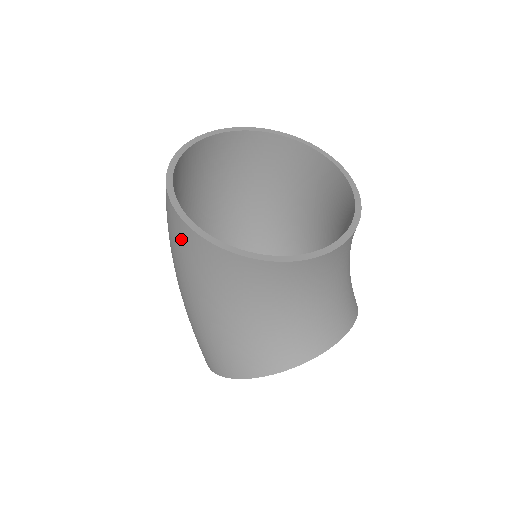
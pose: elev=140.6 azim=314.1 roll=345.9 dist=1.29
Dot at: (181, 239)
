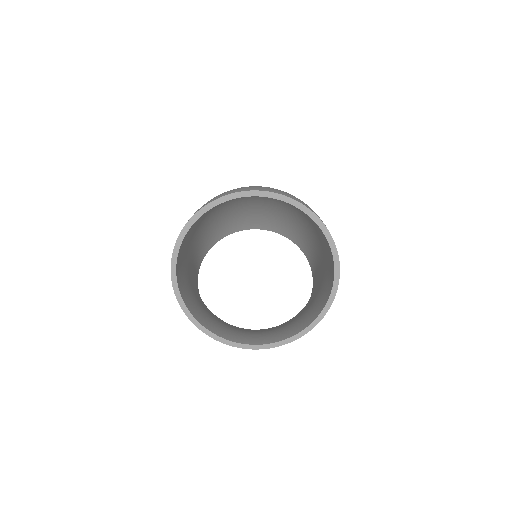
Dot at: occluded
